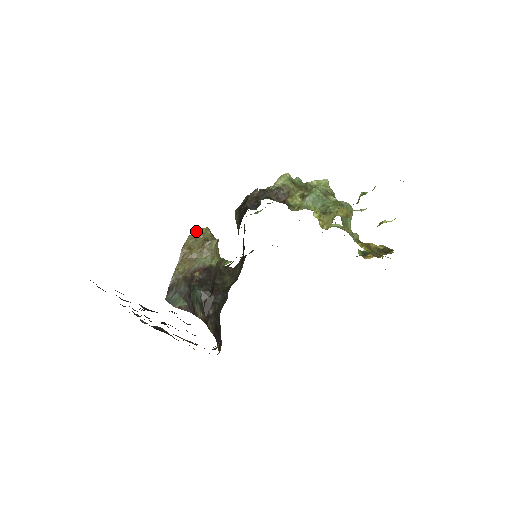
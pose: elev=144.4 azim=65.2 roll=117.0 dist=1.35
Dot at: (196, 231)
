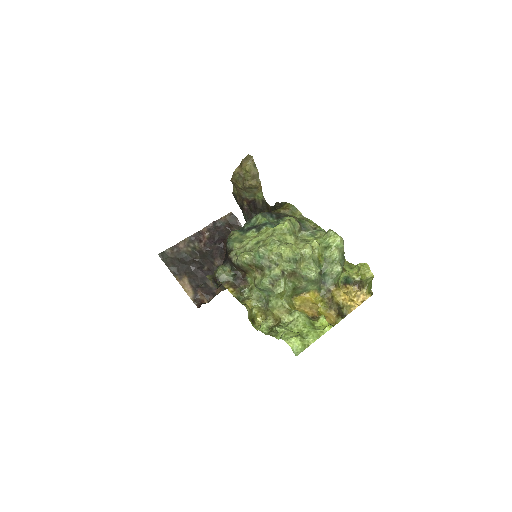
Dot at: (240, 165)
